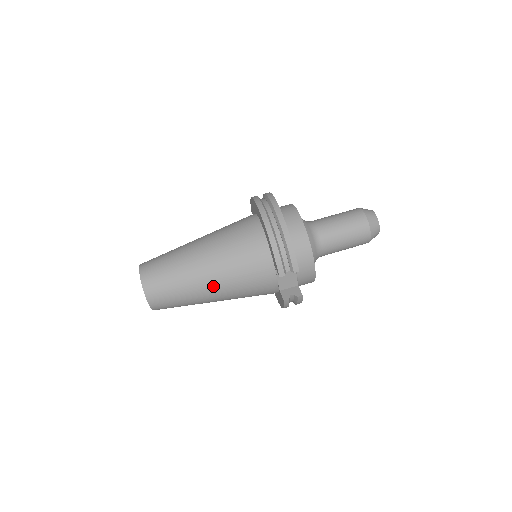
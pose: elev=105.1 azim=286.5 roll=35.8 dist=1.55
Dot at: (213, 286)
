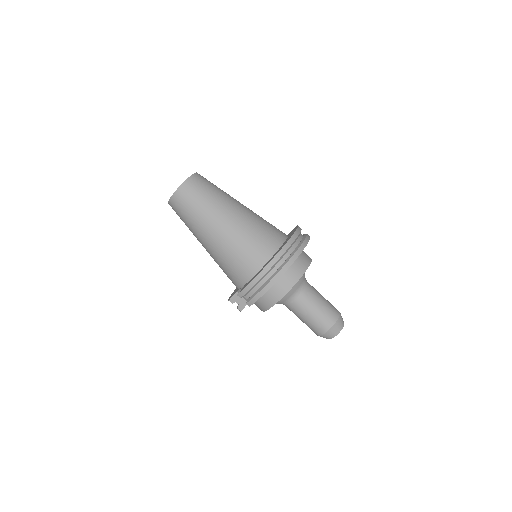
Dot at: (208, 244)
